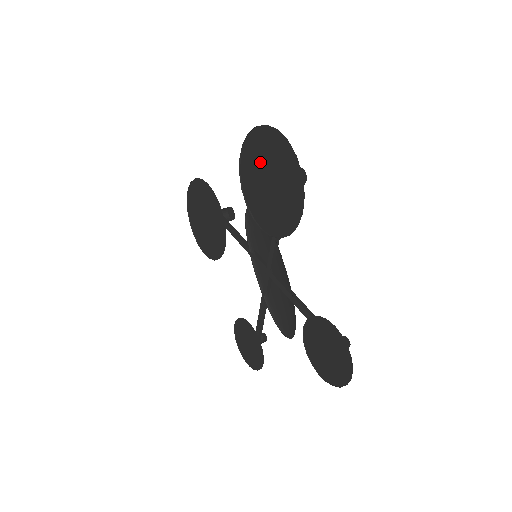
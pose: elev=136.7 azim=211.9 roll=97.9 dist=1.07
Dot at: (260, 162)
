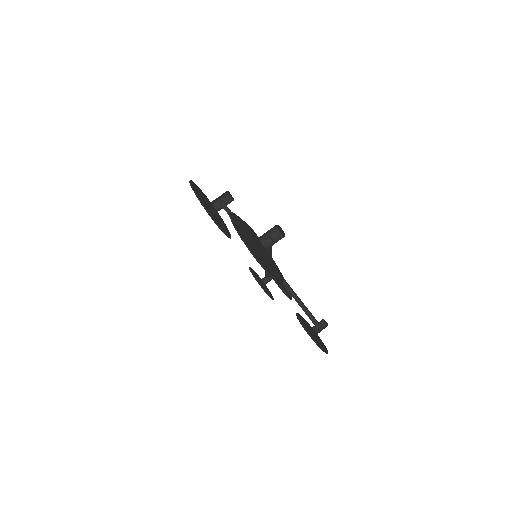
Dot at: (246, 233)
